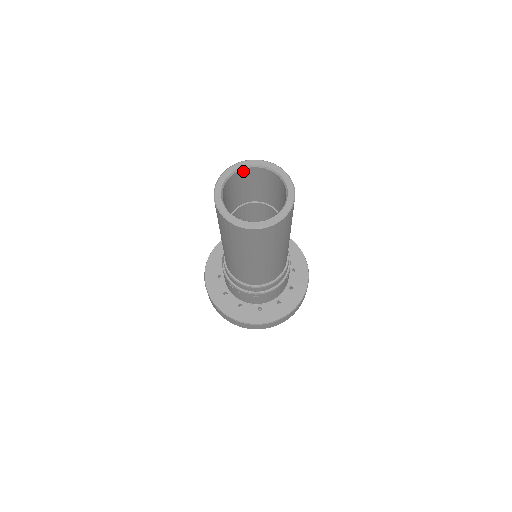
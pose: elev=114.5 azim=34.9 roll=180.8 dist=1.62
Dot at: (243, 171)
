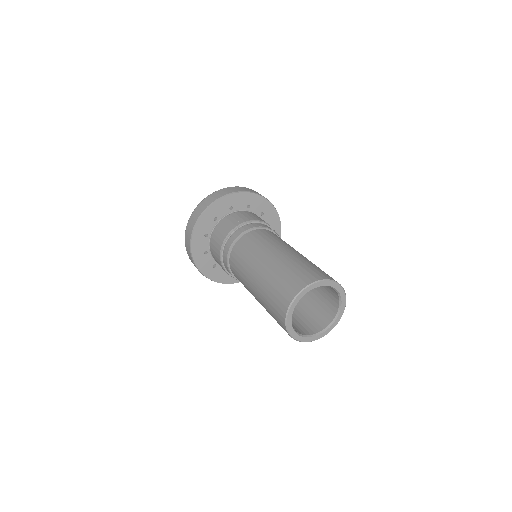
Dot at: occluded
